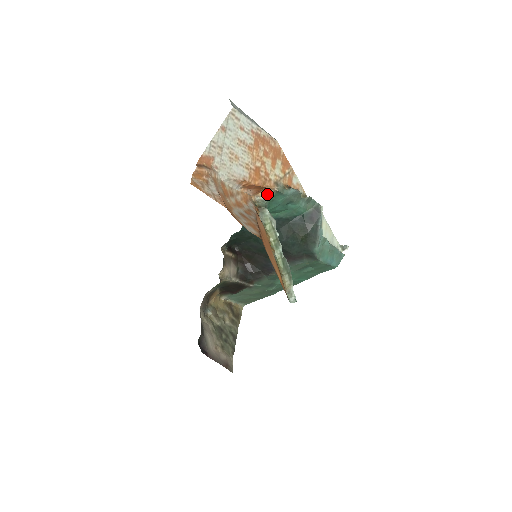
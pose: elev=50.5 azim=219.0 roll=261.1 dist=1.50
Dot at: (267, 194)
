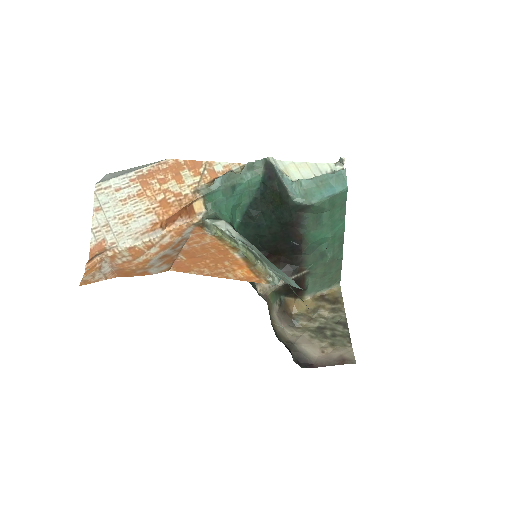
Dot at: (204, 205)
